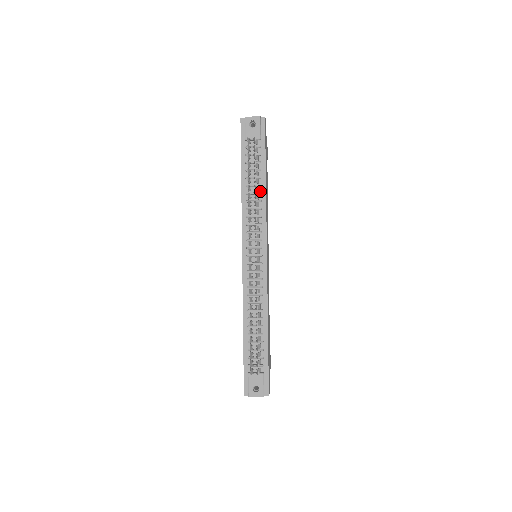
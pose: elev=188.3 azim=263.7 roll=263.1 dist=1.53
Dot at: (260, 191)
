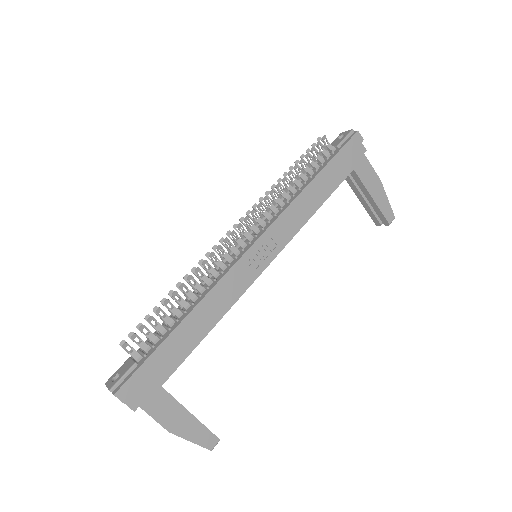
Dot at: (301, 188)
